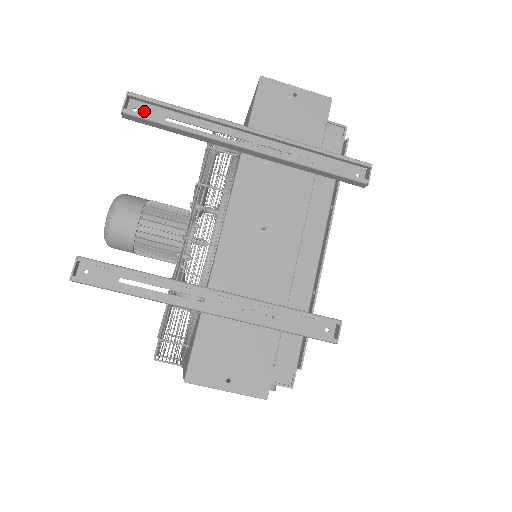
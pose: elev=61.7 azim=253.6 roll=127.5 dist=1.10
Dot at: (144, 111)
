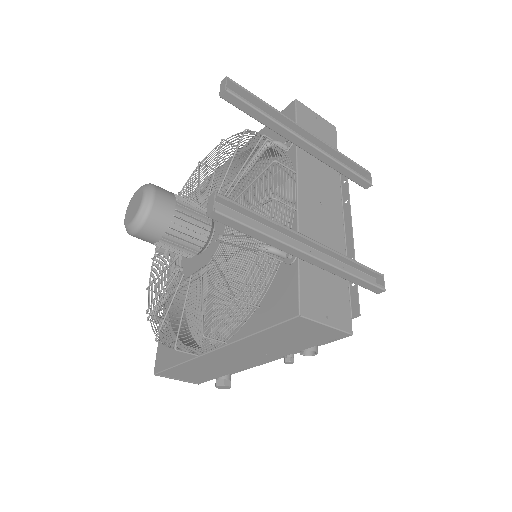
Dot at: occluded
